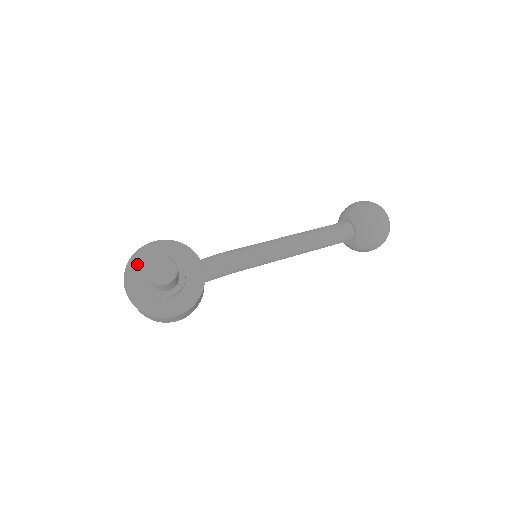
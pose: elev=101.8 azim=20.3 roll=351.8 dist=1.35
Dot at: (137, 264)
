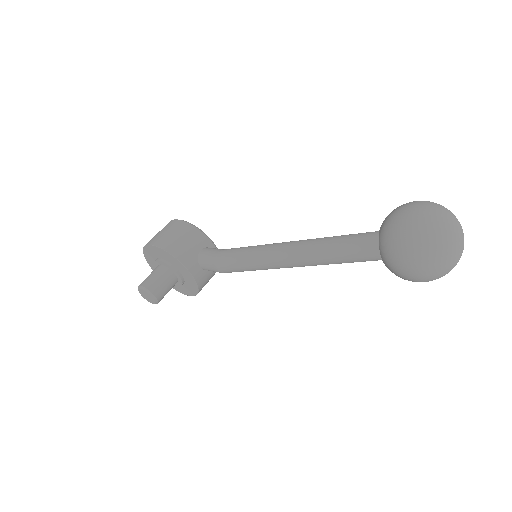
Dot at: (149, 255)
